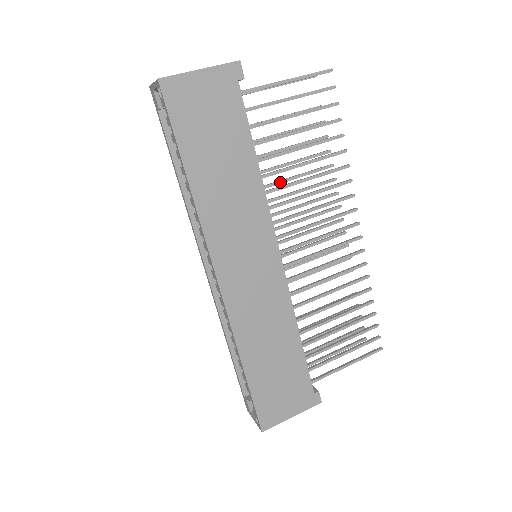
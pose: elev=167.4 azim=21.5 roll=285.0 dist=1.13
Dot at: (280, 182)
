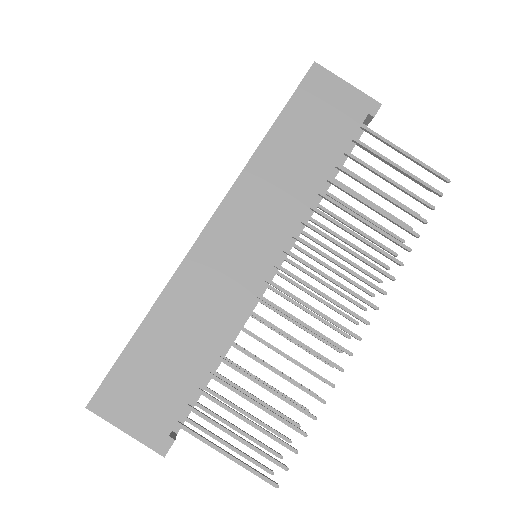
Dot at: (332, 232)
